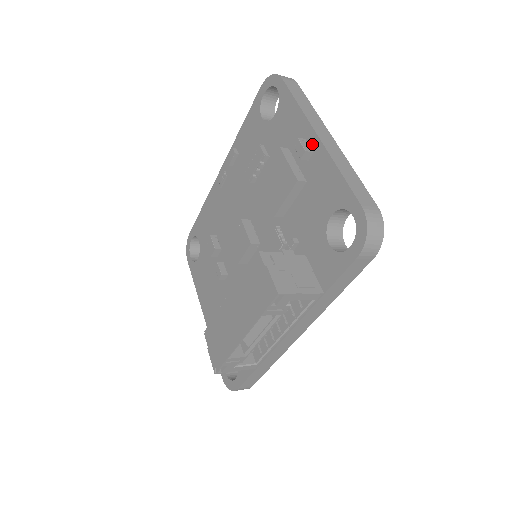
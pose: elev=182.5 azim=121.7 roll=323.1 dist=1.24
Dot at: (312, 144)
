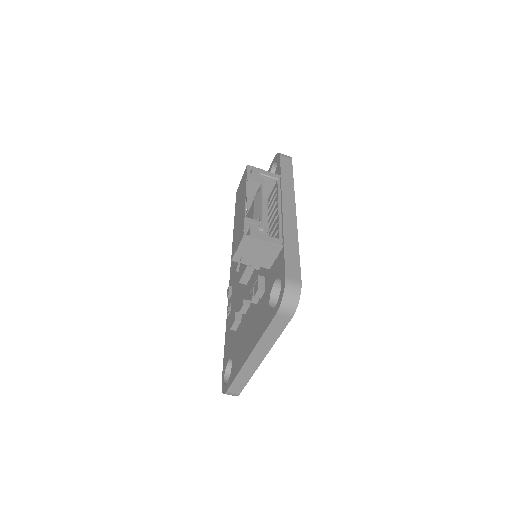
Dot at: occluded
